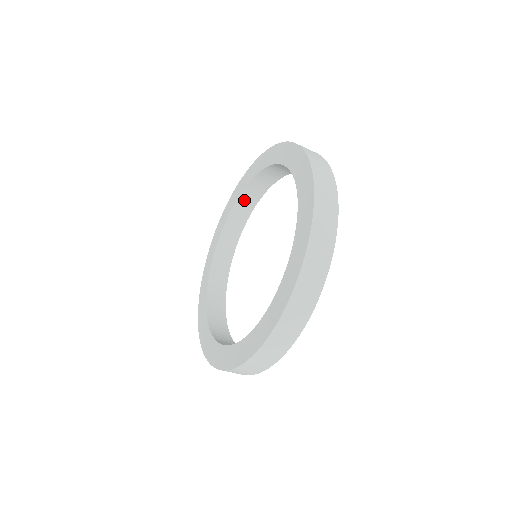
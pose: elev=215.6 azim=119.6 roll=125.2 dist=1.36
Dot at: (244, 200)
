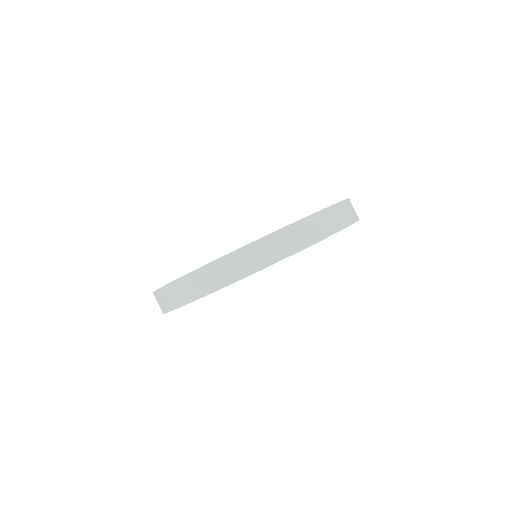
Dot at: occluded
